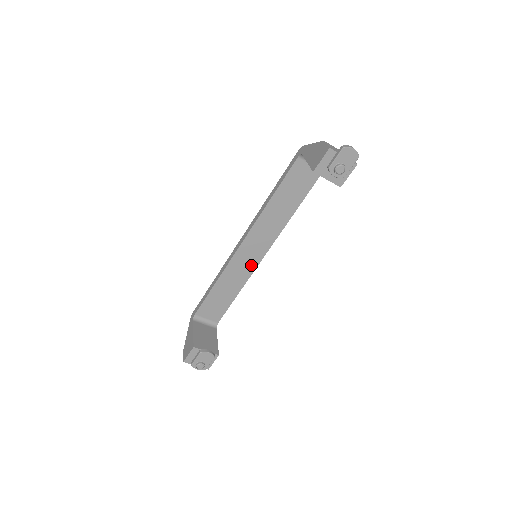
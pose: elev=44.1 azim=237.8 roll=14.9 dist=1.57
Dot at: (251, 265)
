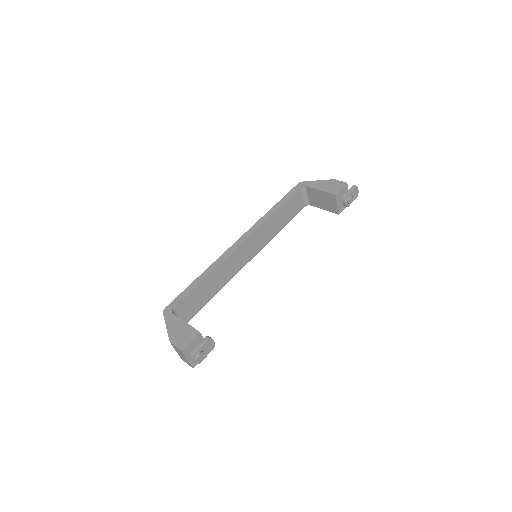
Dot at: (237, 268)
